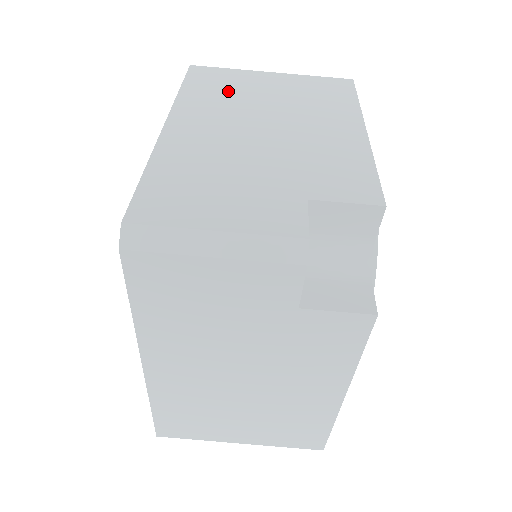
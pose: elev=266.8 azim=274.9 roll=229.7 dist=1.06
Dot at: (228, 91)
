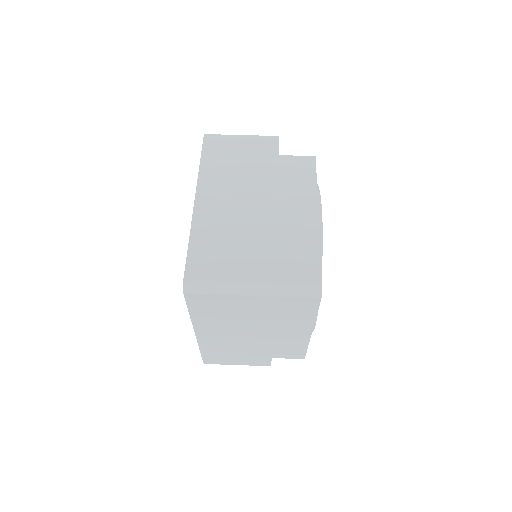
Dot at: occluded
